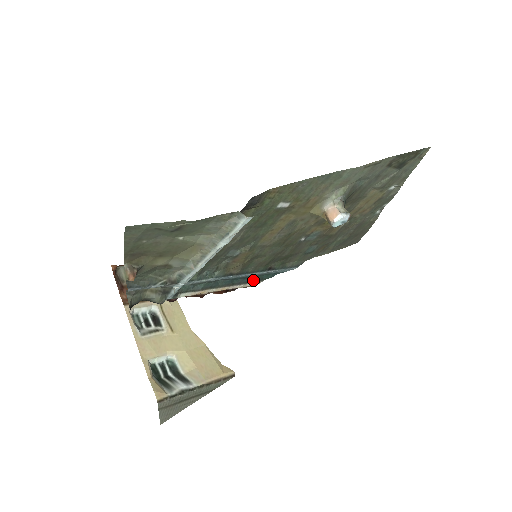
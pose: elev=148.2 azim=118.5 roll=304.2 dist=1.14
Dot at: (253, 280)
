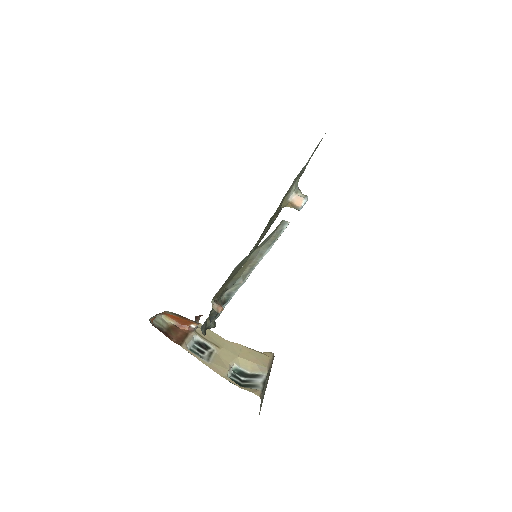
Dot at: occluded
